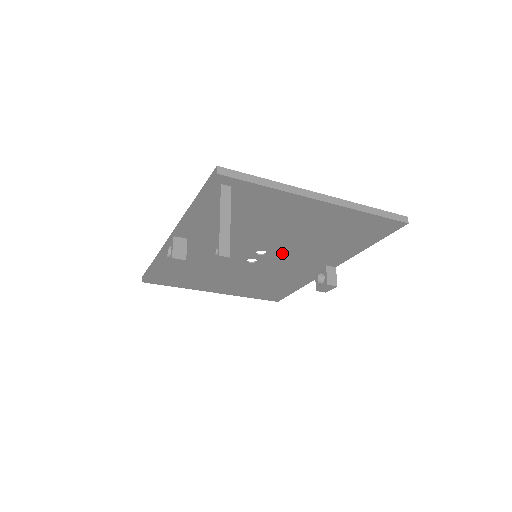
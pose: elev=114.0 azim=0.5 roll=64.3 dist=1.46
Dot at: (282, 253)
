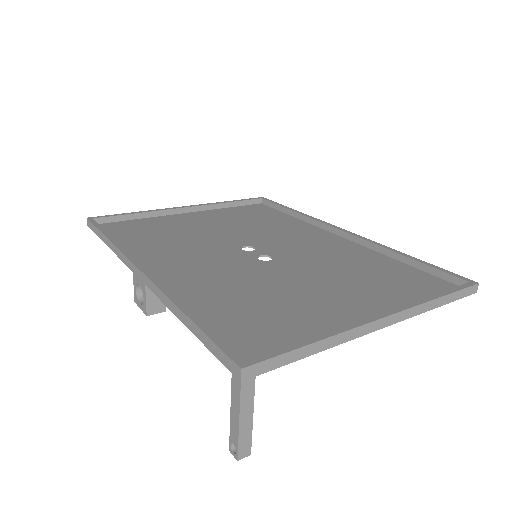
Dot at: (292, 258)
